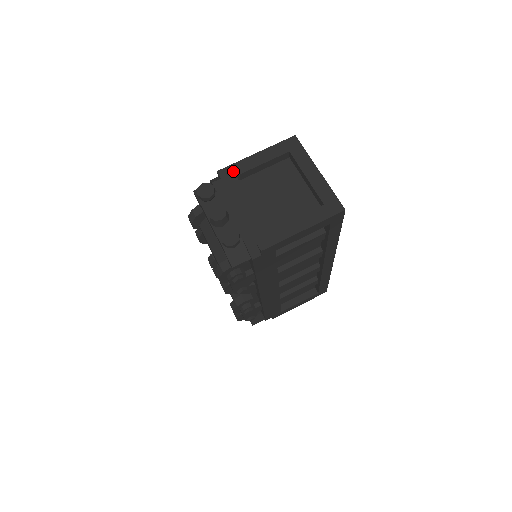
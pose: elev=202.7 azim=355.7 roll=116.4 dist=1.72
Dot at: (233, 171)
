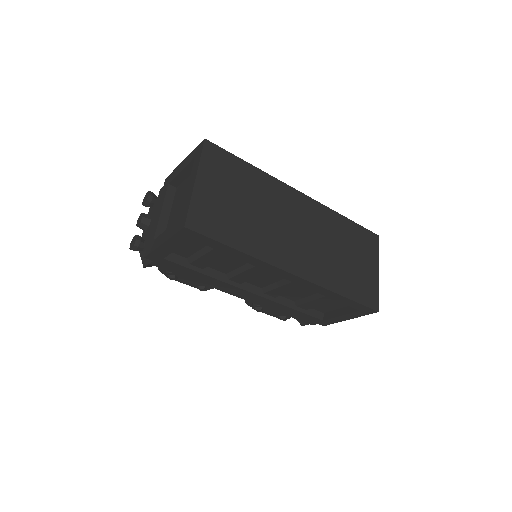
Dot at: (169, 179)
